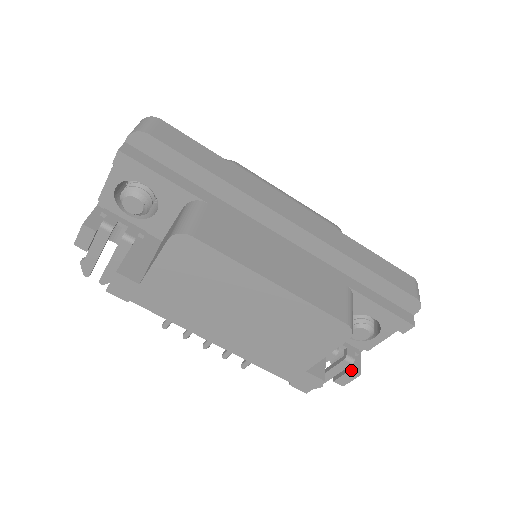
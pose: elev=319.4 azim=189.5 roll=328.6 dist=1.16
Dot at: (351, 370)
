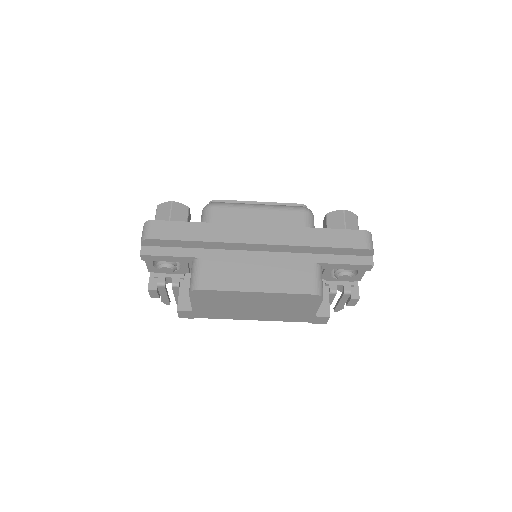
Dot at: (351, 299)
